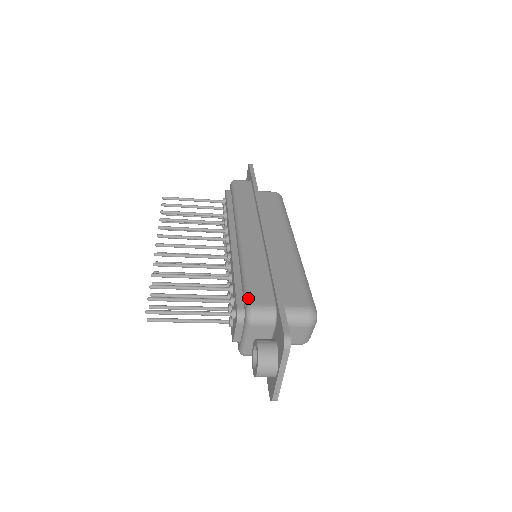
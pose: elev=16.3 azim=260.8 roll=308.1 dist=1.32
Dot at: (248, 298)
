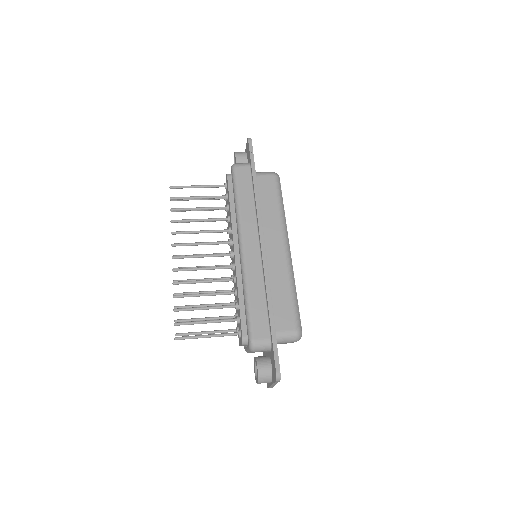
Dot at: (250, 332)
